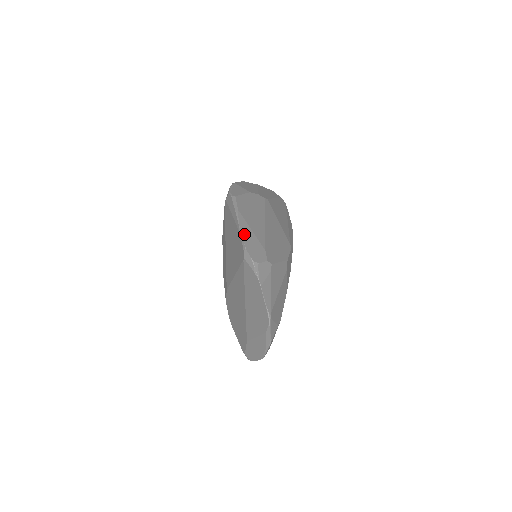
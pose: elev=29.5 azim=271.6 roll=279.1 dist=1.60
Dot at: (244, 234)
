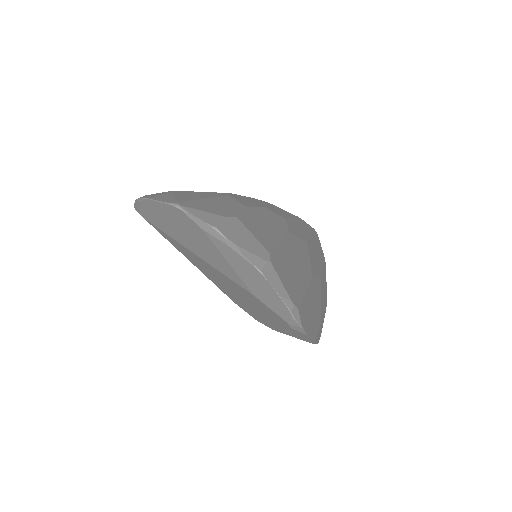
Dot at: occluded
